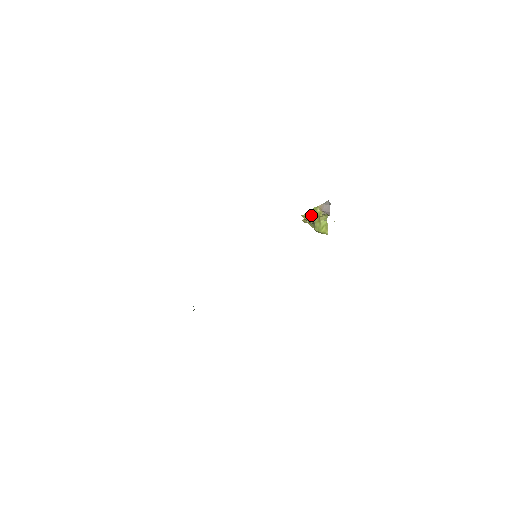
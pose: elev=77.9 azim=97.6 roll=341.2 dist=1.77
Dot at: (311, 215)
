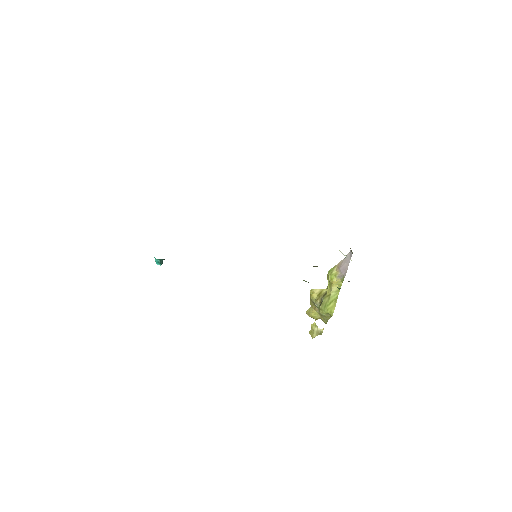
Dot at: (321, 292)
